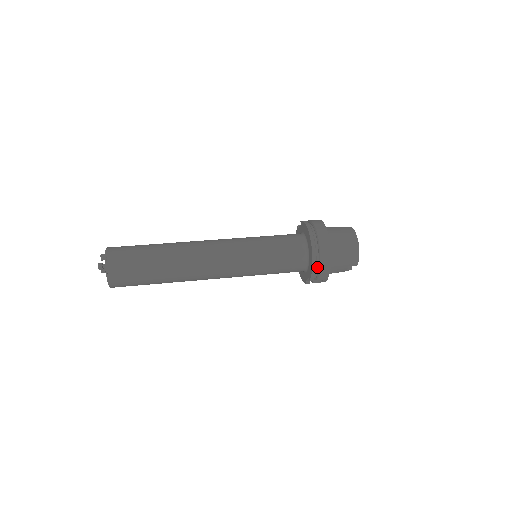
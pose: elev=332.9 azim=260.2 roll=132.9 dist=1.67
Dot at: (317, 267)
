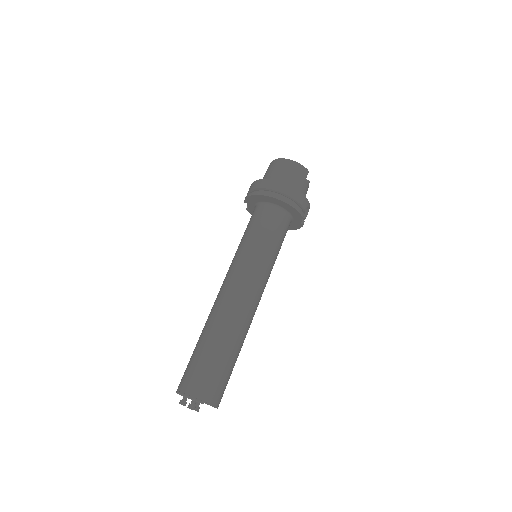
Dot at: (294, 203)
